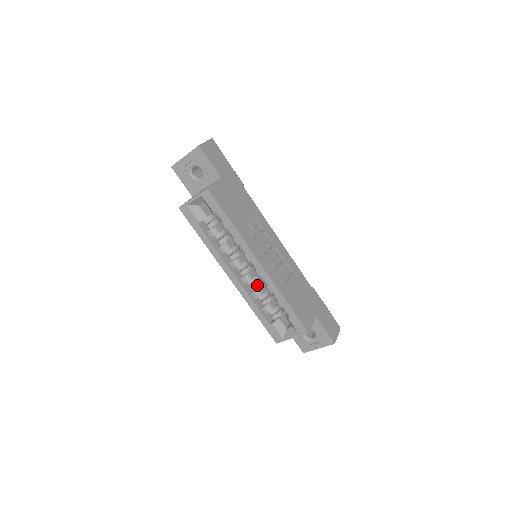
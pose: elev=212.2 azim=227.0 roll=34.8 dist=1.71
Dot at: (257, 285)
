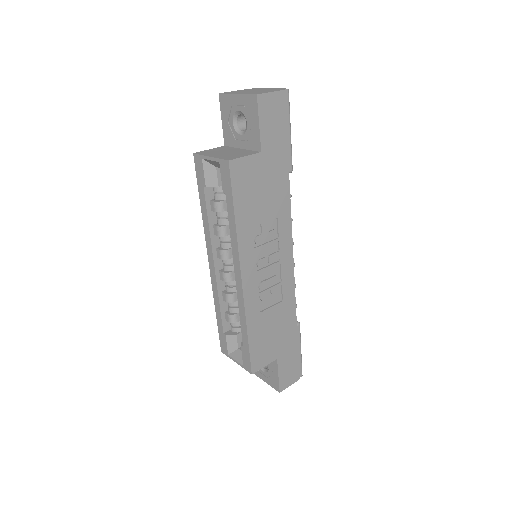
Dot at: (234, 289)
